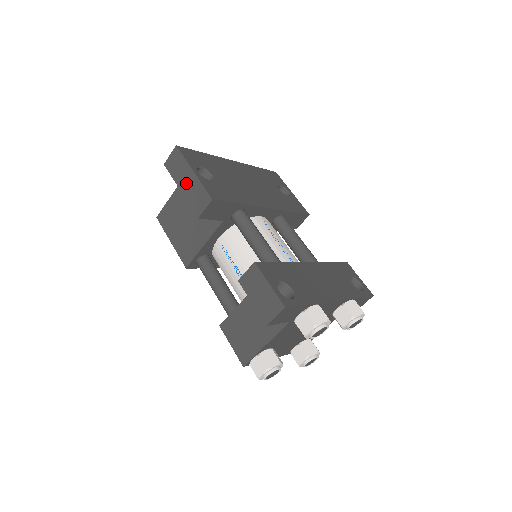
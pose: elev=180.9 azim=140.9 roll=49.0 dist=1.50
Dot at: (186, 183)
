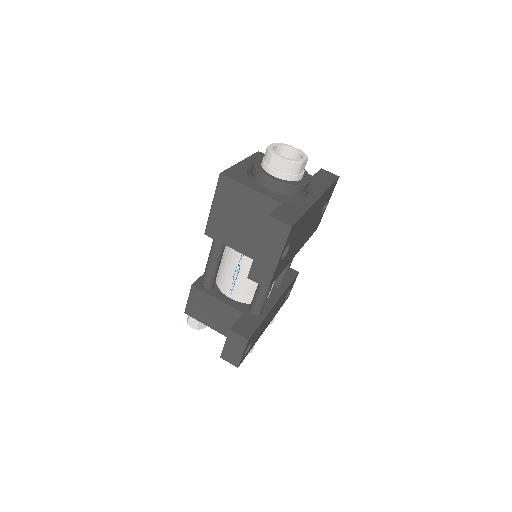
Dot at: (266, 254)
